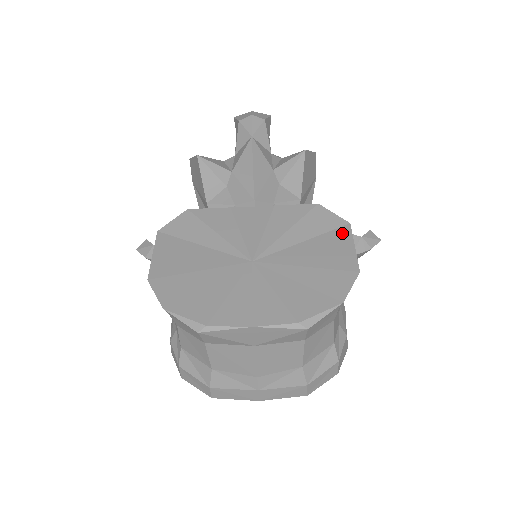
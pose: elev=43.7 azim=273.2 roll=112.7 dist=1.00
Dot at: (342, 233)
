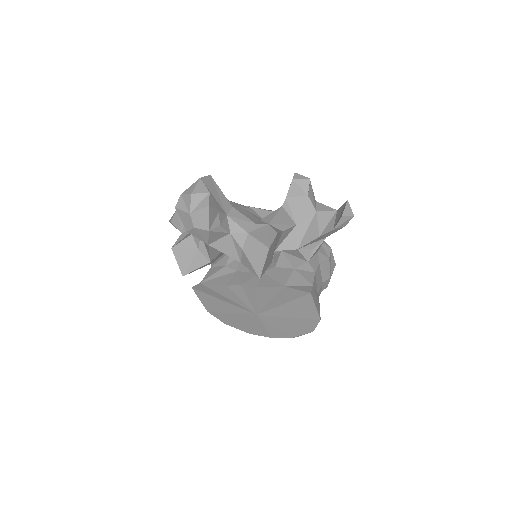
Dot at: (306, 300)
